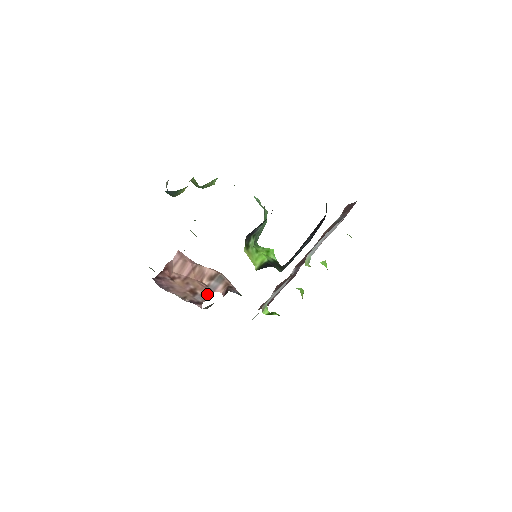
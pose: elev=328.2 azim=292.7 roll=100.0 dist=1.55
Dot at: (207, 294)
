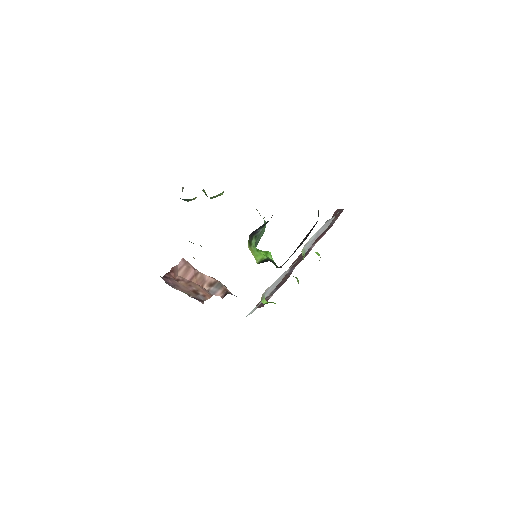
Dot at: (208, 296)
